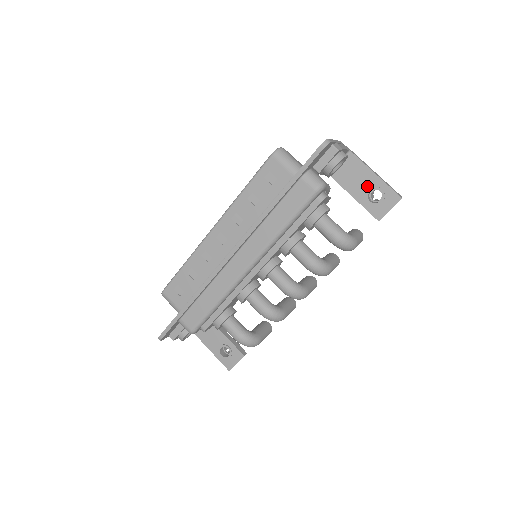
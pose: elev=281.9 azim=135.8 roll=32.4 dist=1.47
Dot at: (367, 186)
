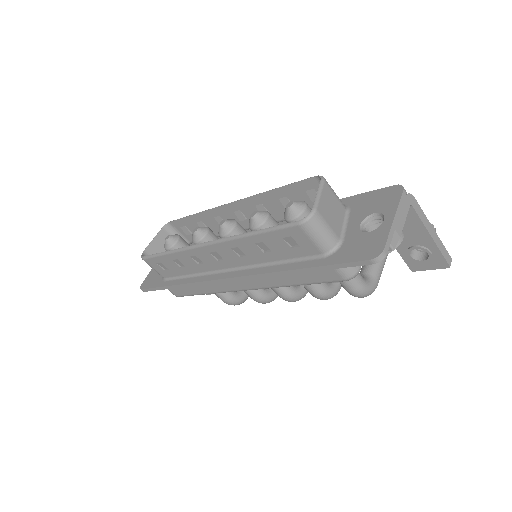
Dot at: (415, 242)
